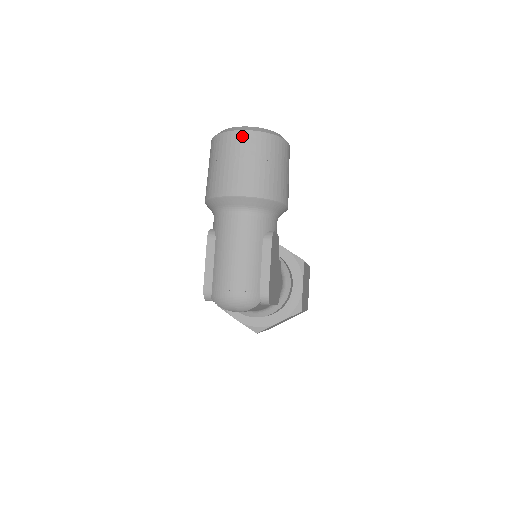
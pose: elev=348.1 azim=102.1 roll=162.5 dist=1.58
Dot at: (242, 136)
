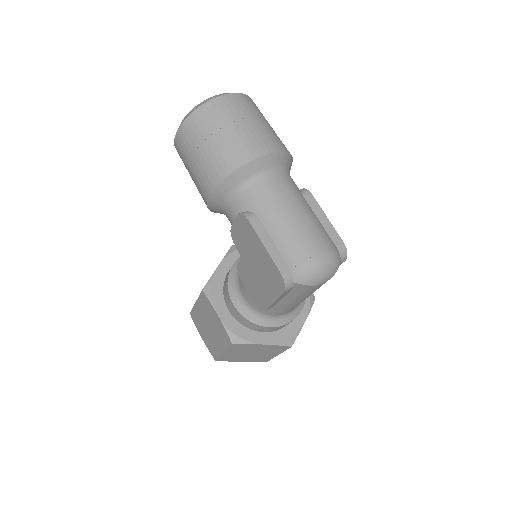
Dot at: (230, 99)
